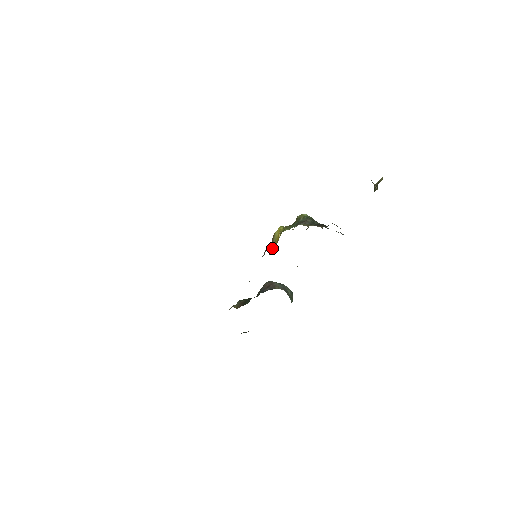
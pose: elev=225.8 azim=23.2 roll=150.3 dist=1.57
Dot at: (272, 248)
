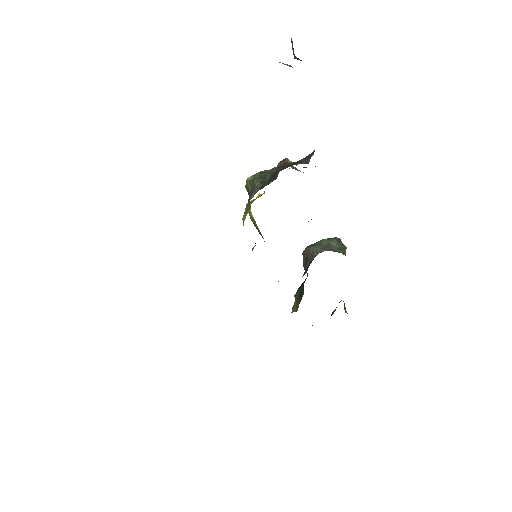
Dot at: occluded
